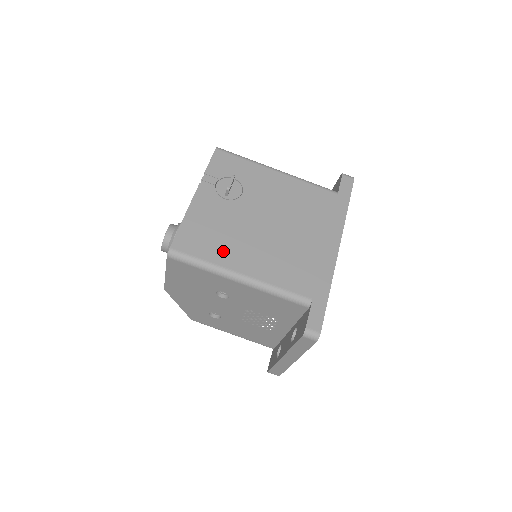
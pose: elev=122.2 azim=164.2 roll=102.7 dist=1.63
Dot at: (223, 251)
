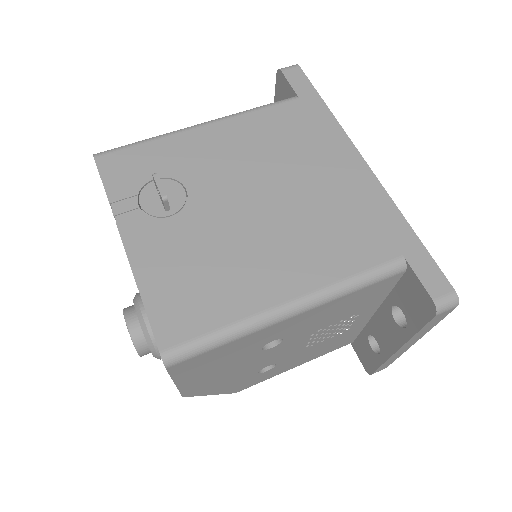
Dot at: (236, 291)
